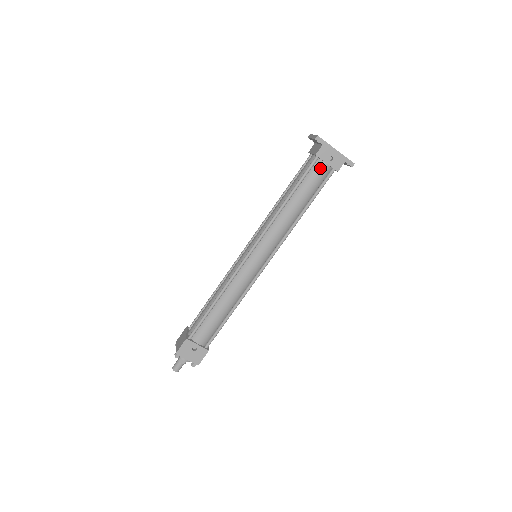
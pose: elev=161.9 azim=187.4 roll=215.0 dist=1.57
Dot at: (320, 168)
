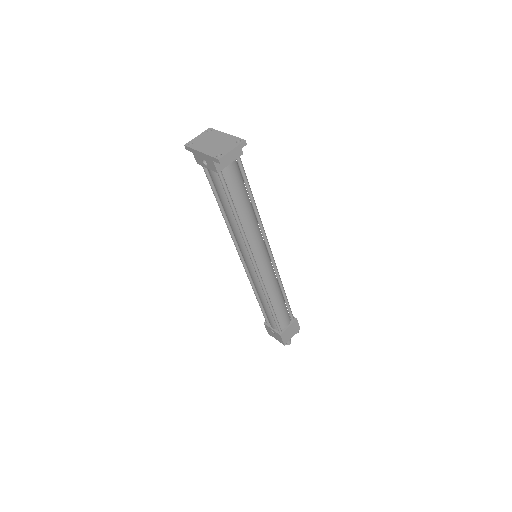
Dot at: (210, 173)
